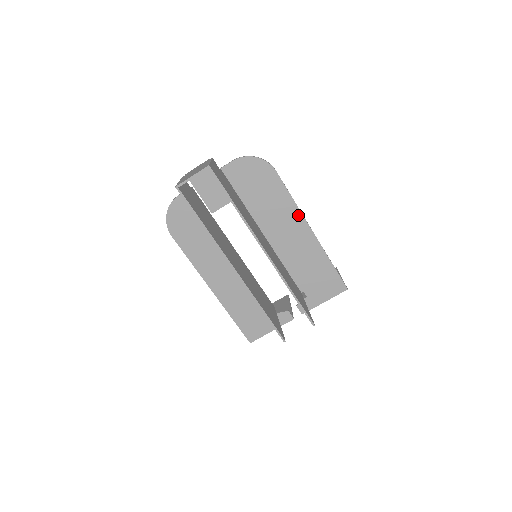
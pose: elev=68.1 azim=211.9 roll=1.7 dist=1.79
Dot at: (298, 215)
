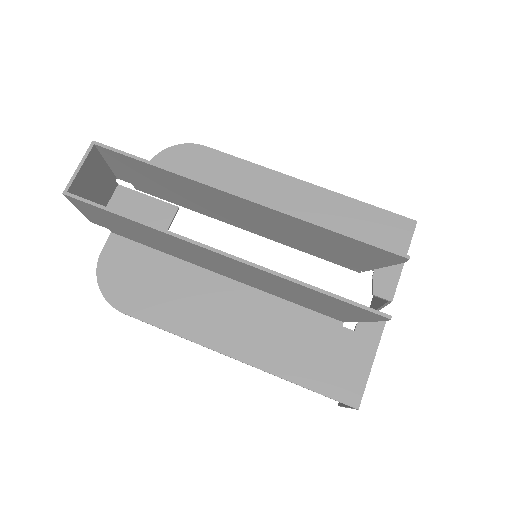
Dot at: (270, 175)
